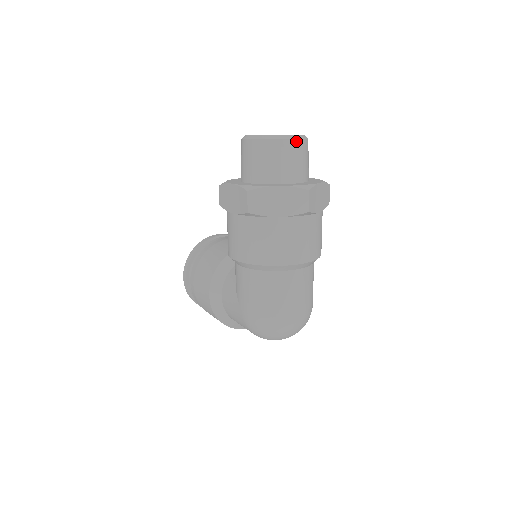
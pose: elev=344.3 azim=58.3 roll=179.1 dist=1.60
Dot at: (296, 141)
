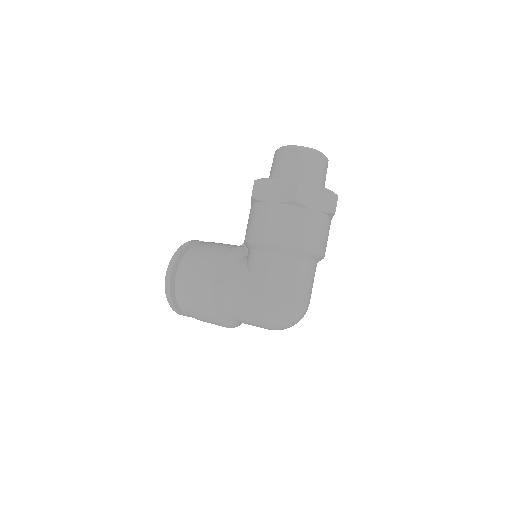
Dot at: (327, 159)
